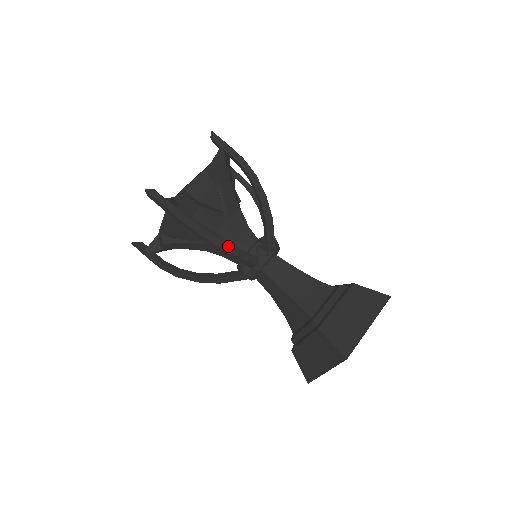
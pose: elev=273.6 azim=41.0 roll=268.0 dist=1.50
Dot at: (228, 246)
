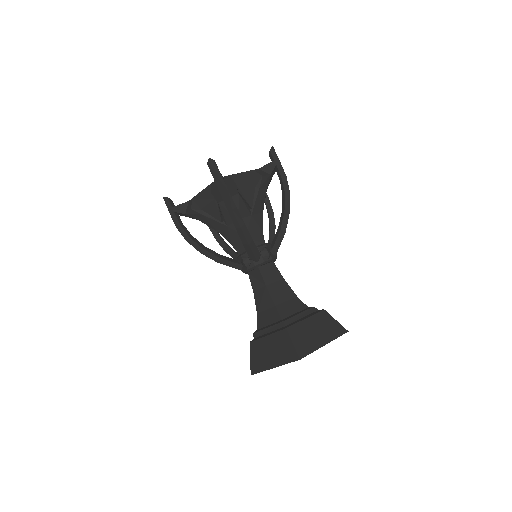
Dot at: (247, 233)
